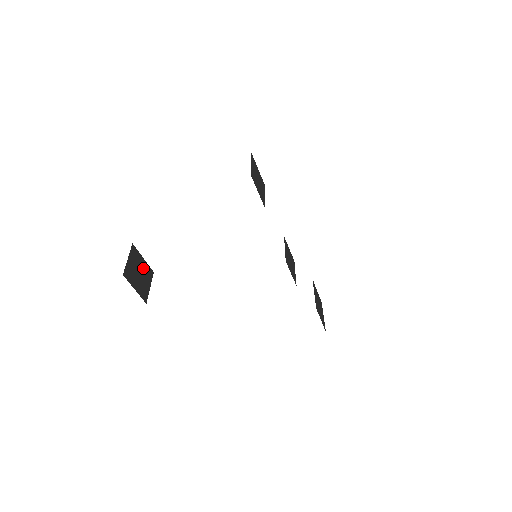
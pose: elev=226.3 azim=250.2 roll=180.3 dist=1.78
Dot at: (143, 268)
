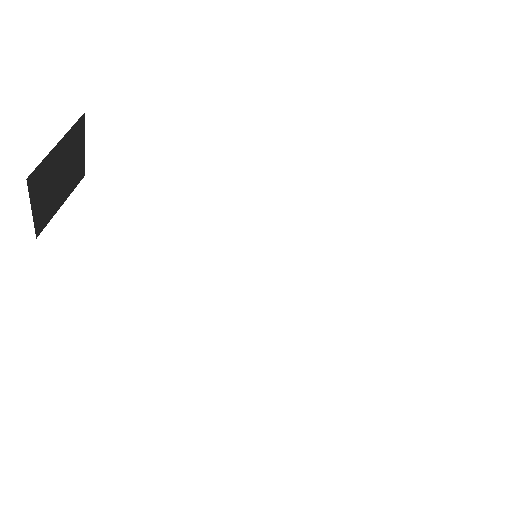
Dot at: (73, 165)
